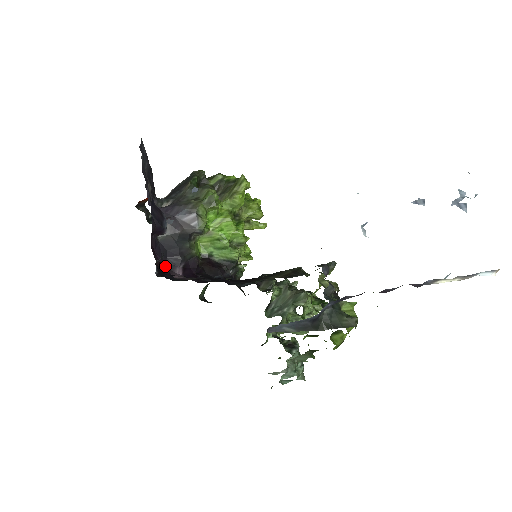
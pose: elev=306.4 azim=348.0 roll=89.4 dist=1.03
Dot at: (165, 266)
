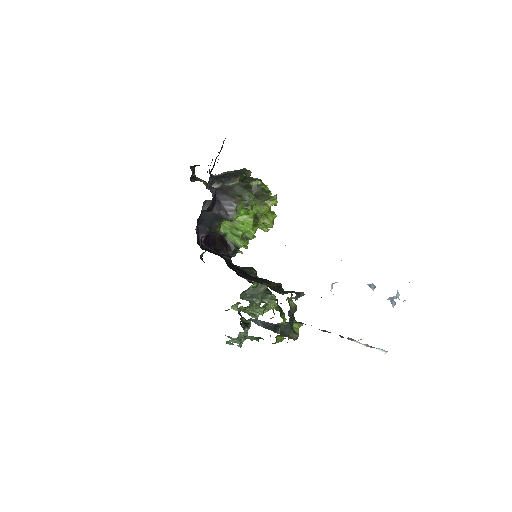
Dot at: occluded
